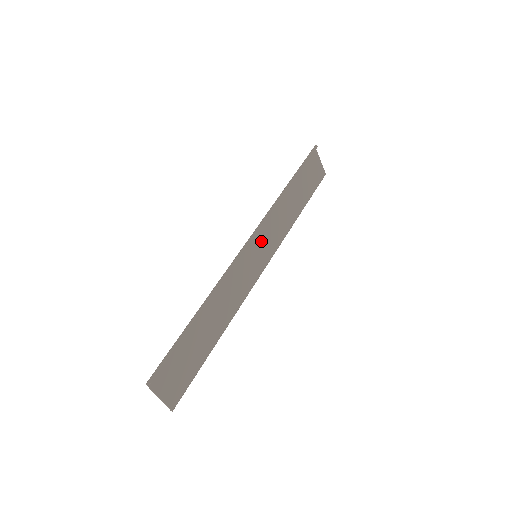
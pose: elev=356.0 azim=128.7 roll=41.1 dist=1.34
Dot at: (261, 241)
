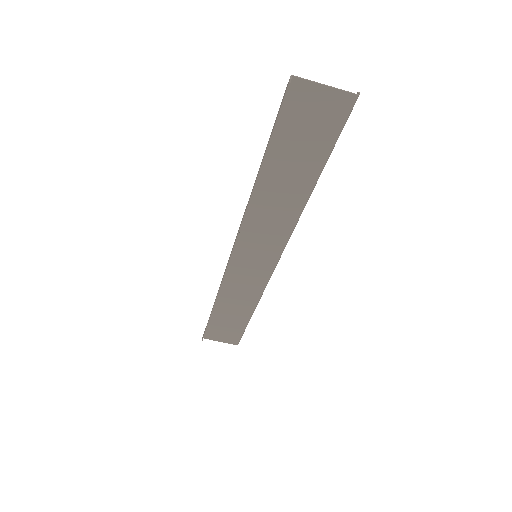
Dot at: (253, 243)
